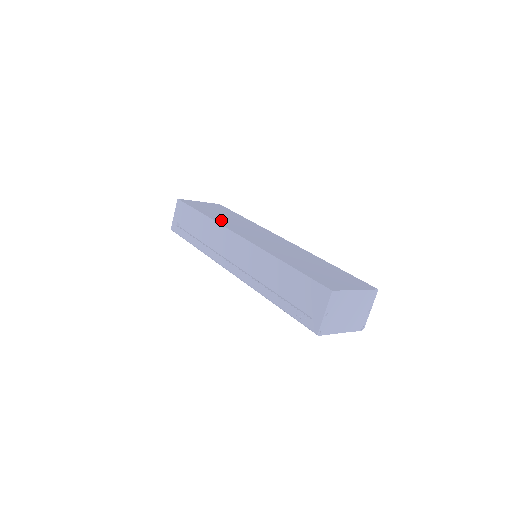
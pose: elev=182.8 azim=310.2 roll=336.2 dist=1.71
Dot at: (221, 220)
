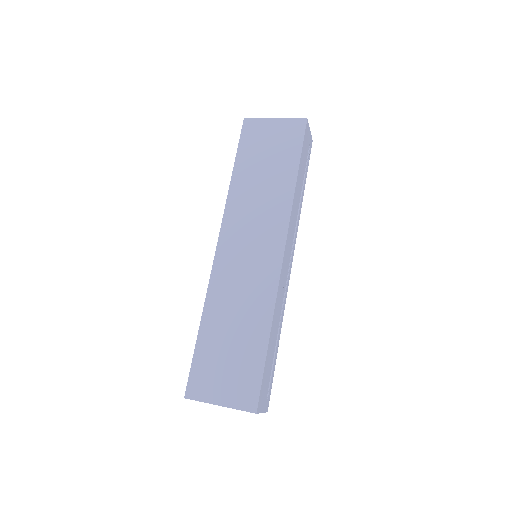
Dot at: (239, 196)
